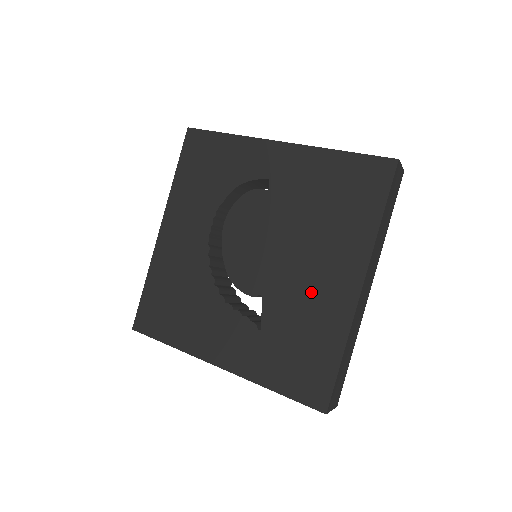
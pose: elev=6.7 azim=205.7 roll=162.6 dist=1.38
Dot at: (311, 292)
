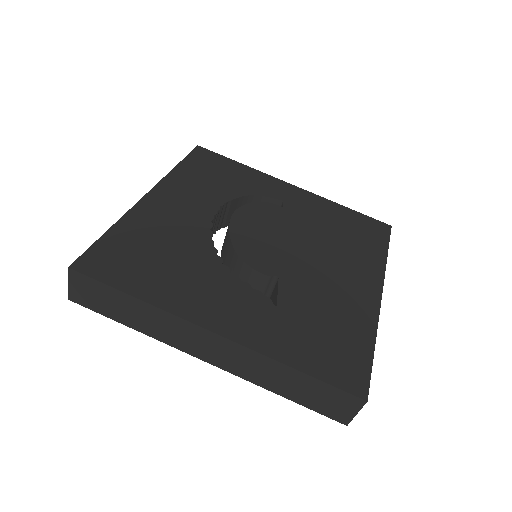
Dot at: (333, 286)
